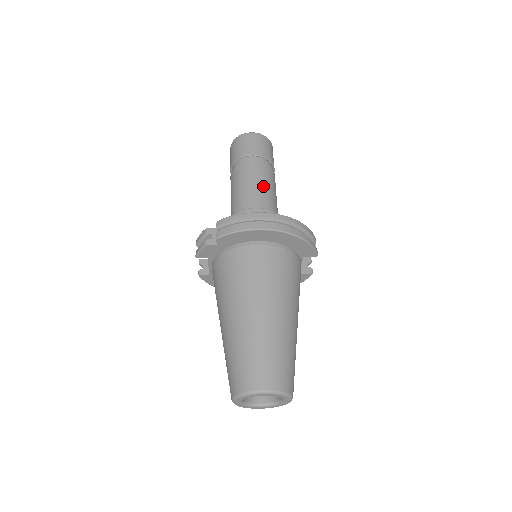
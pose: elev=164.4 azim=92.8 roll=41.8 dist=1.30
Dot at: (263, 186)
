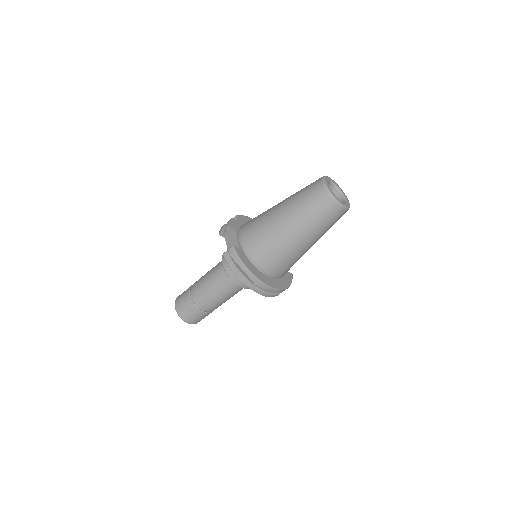
Dot at: occluded
